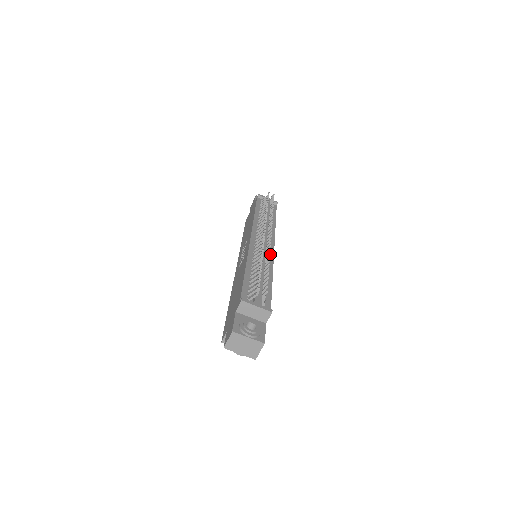
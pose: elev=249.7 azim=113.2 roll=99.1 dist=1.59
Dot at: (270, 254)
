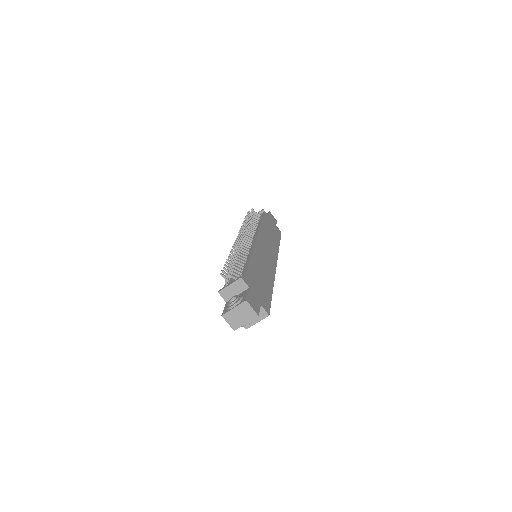
Dot at: (252, 245)
